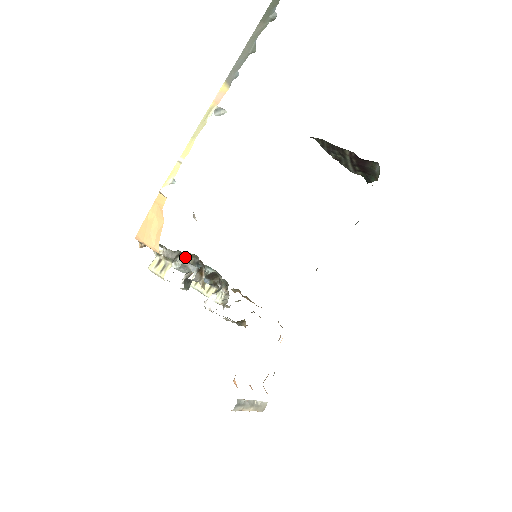
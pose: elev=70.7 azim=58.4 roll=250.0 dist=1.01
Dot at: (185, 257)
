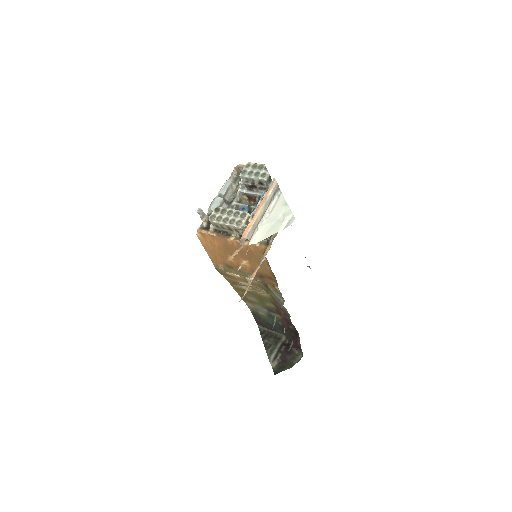
Dot at: (241, 198)
